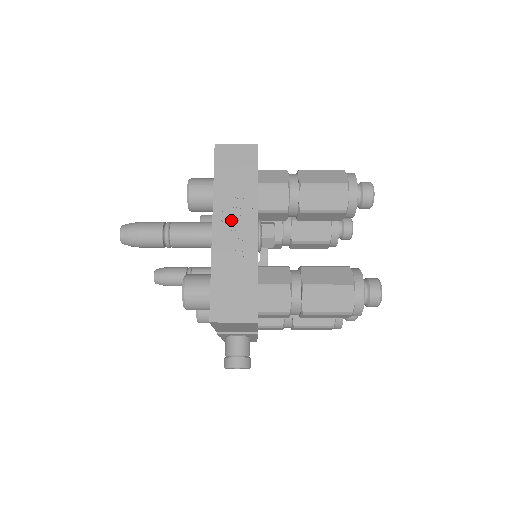
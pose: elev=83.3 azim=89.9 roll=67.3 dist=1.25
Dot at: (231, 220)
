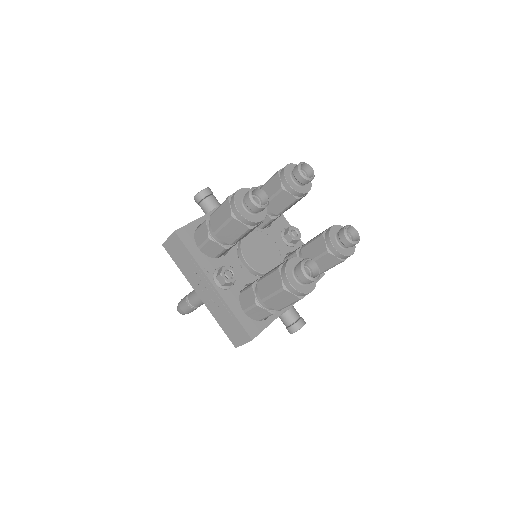
Dot at: (201, 287)
